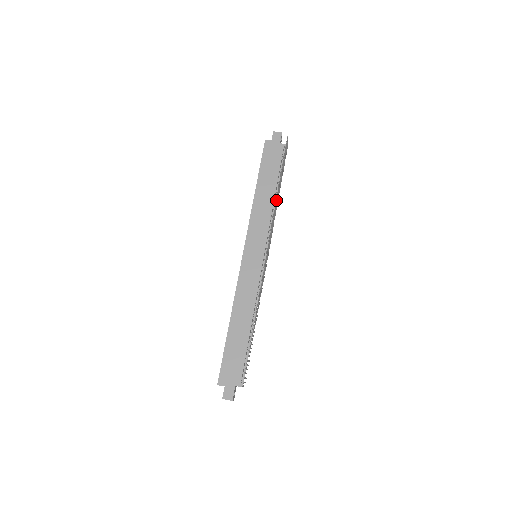
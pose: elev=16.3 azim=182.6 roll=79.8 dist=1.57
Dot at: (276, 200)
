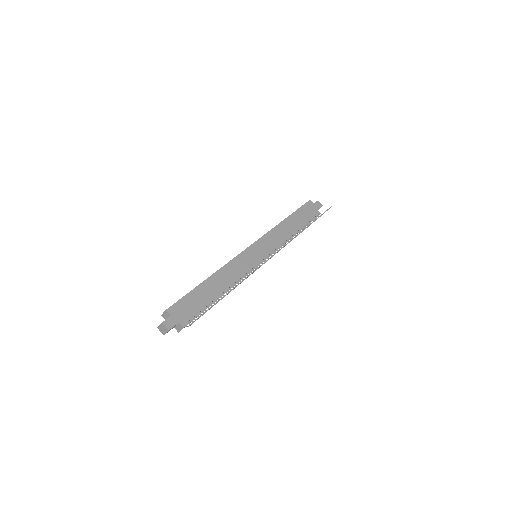
Dot at: (300, 232)
